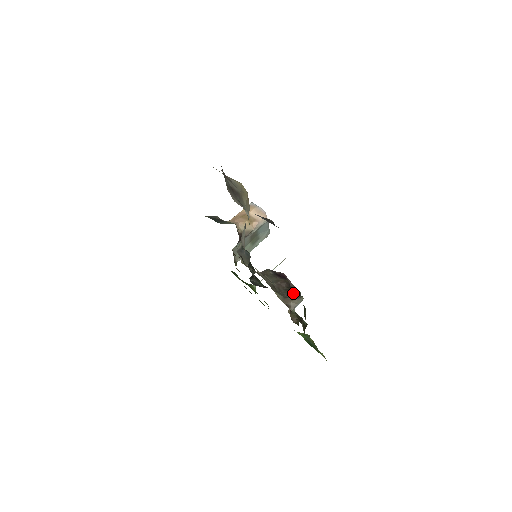
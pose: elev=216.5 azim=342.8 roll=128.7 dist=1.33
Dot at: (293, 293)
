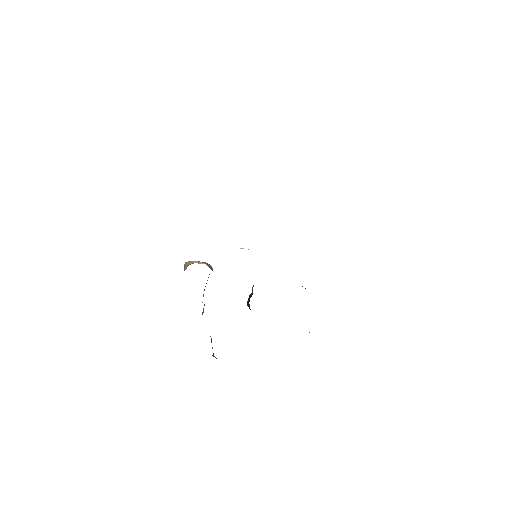
Dot at: occluded
